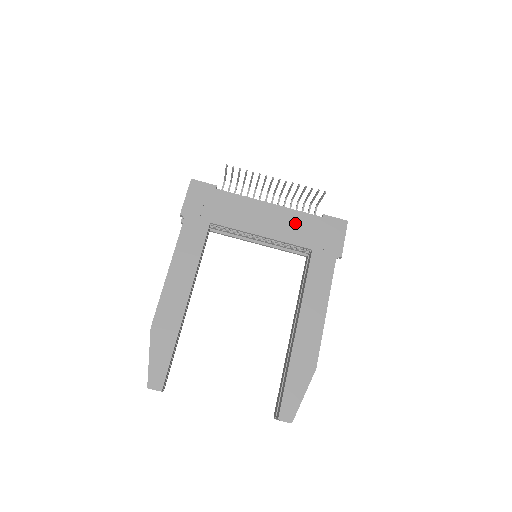
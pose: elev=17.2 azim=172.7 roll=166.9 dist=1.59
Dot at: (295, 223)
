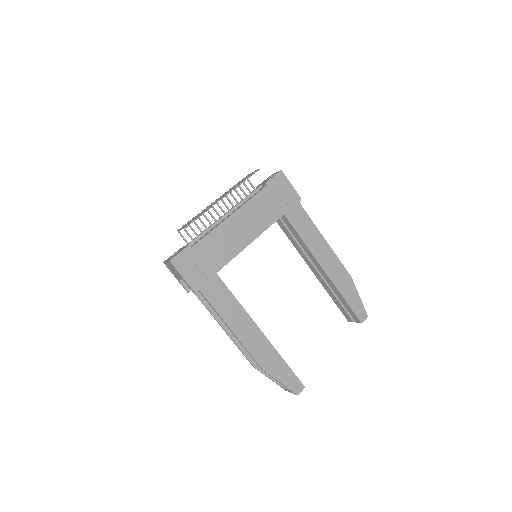
Dot at: (258, 209)
